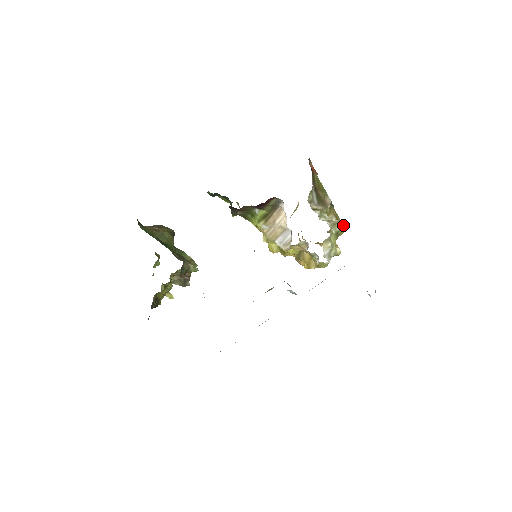
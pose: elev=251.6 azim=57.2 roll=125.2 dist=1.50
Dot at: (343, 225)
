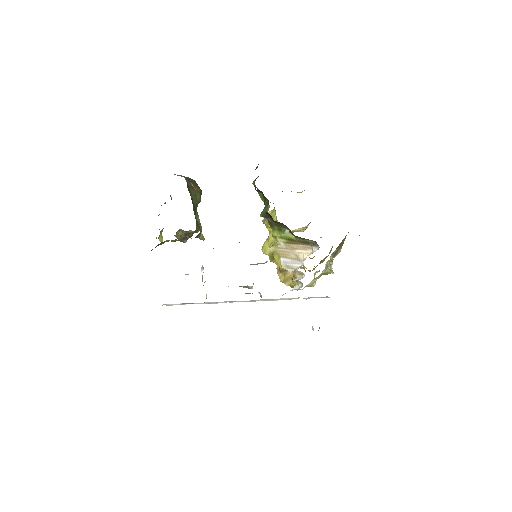
Dot at: occluded
